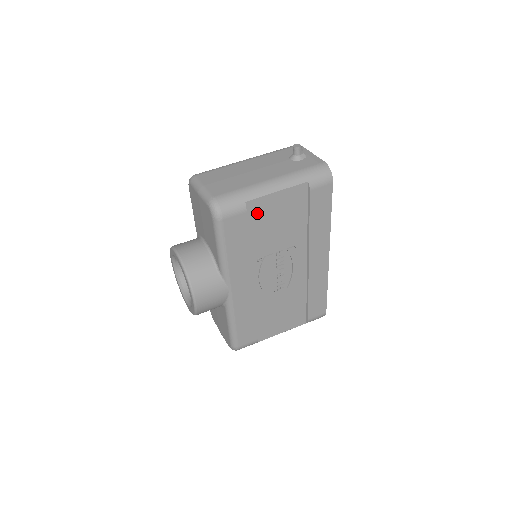
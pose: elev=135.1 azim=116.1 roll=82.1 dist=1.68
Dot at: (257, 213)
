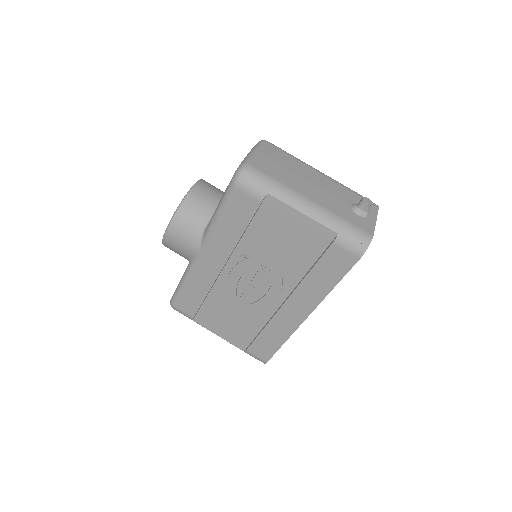
Dot at: (271, 214)
